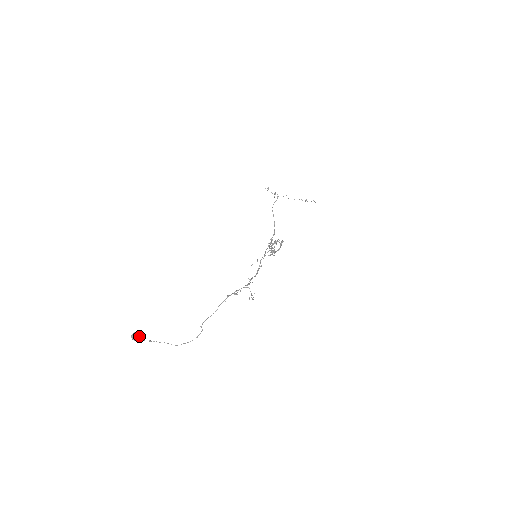
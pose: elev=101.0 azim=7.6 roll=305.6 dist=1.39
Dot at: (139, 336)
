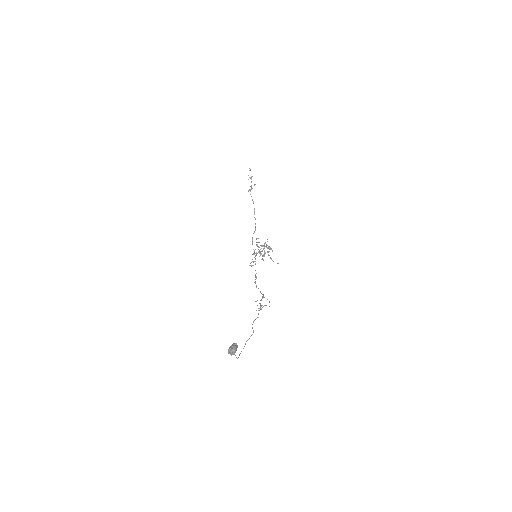
Dot at: occluded
